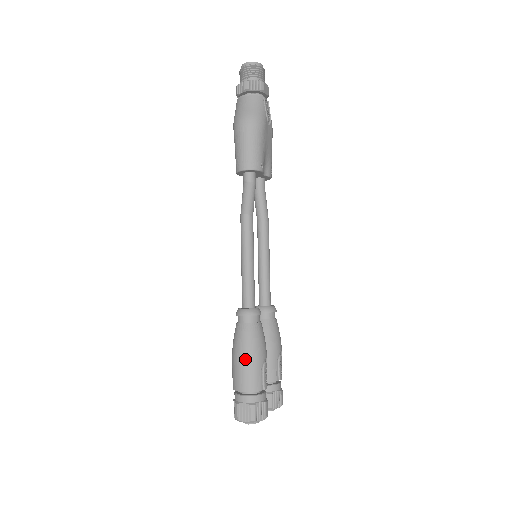
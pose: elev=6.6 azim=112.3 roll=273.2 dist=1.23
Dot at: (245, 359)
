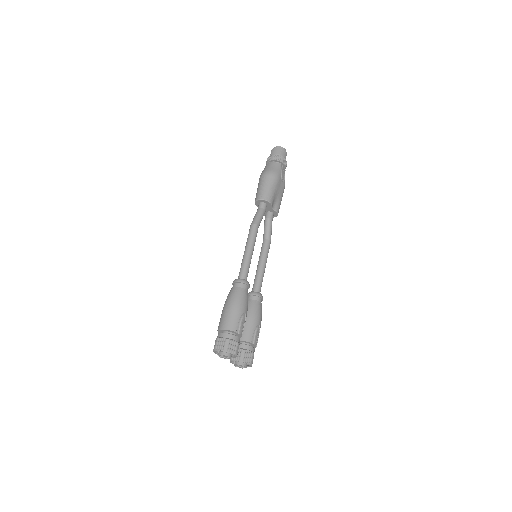
Dot at: (230, 308)
